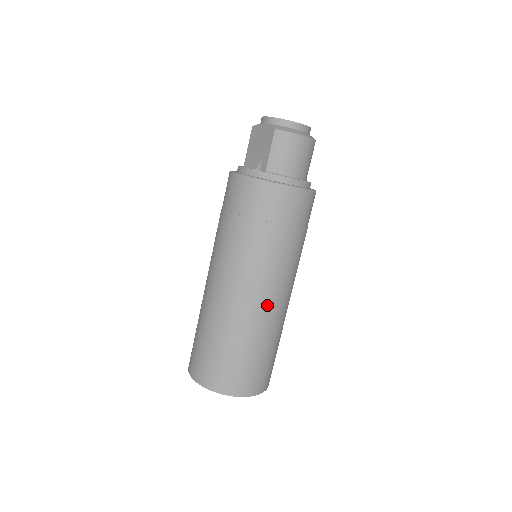
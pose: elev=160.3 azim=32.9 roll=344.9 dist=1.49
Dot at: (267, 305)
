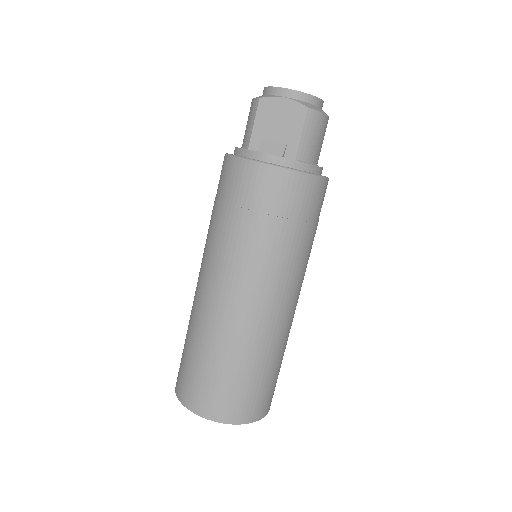
Dot at: (292, 313)
